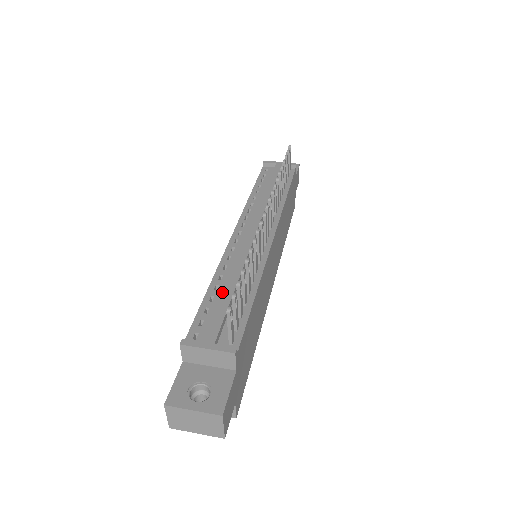
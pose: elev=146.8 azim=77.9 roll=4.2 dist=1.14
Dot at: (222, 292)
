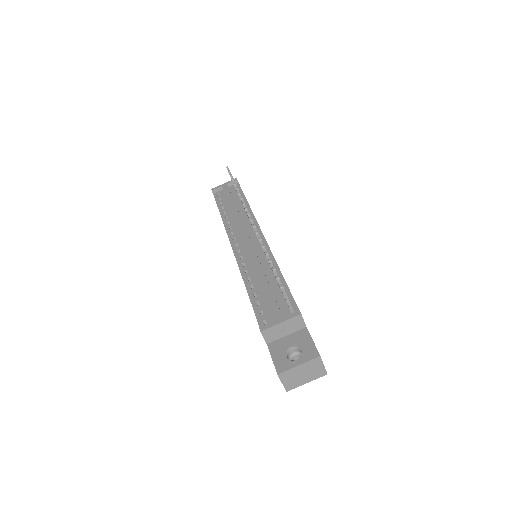
Dot at: (258, 287)
